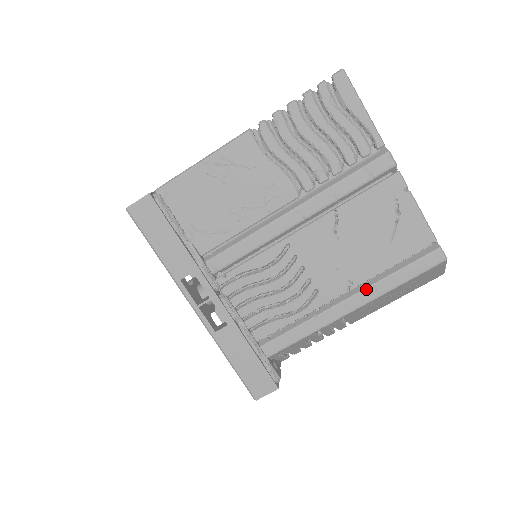
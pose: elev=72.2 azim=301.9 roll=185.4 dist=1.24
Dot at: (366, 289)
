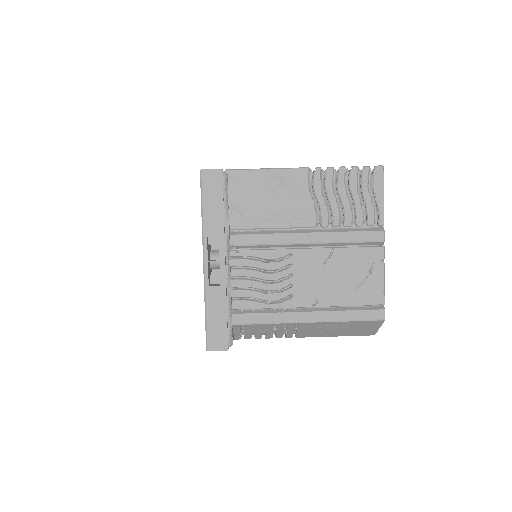
Dot at: (324, 312)
